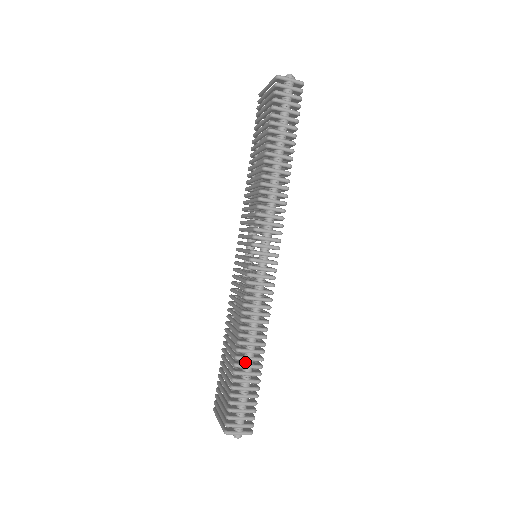
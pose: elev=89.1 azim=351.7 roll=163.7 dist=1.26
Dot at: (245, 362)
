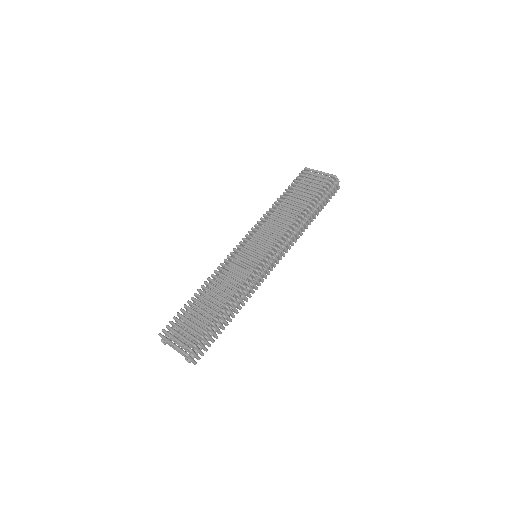
Dot at: (224, 316)
